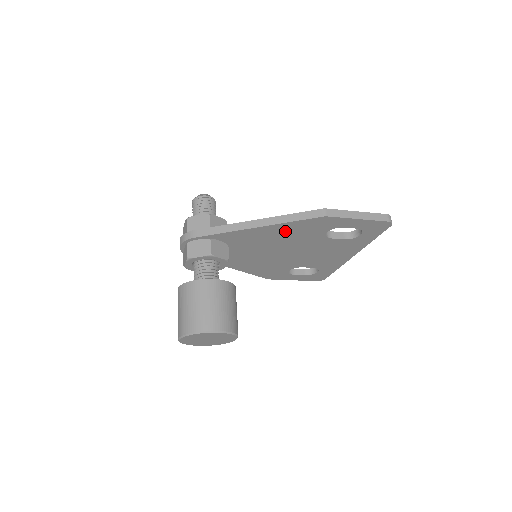
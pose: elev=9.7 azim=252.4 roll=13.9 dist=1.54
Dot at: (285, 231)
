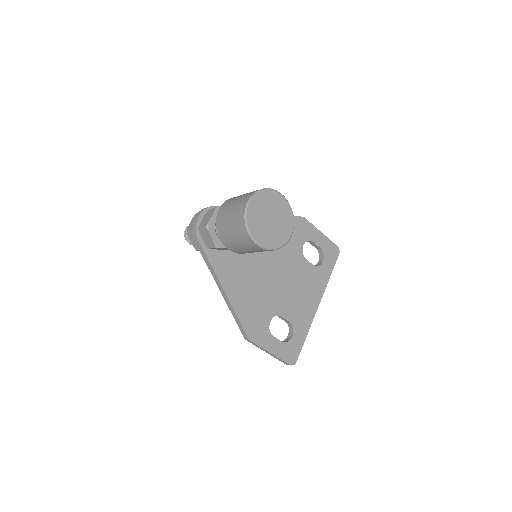
Dot at: occluded
